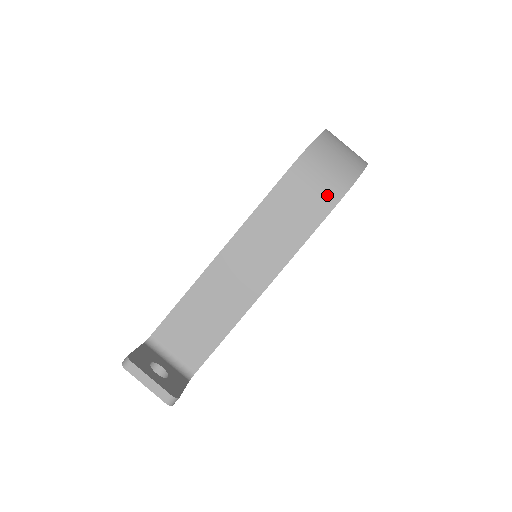
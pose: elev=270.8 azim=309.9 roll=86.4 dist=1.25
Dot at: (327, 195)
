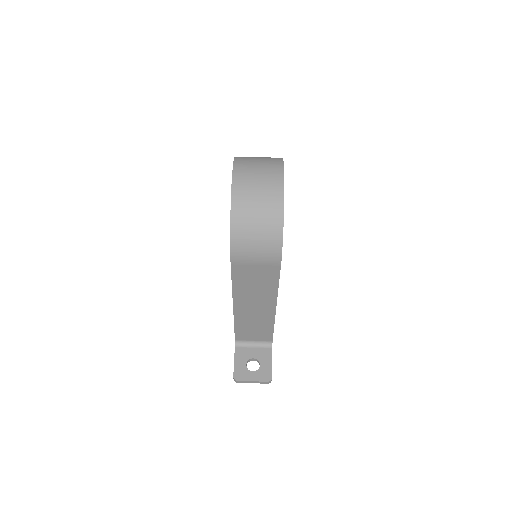
Dot at: (270, 262)
